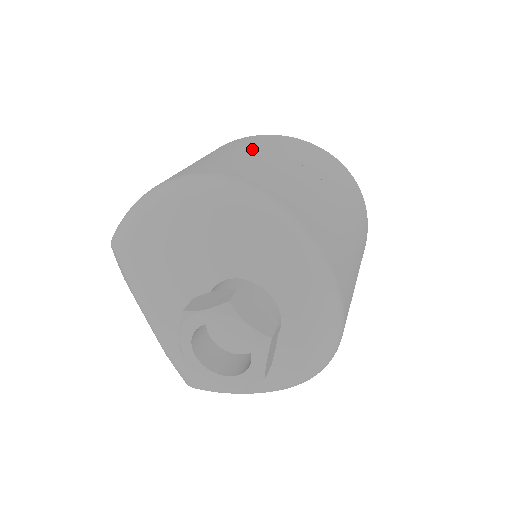
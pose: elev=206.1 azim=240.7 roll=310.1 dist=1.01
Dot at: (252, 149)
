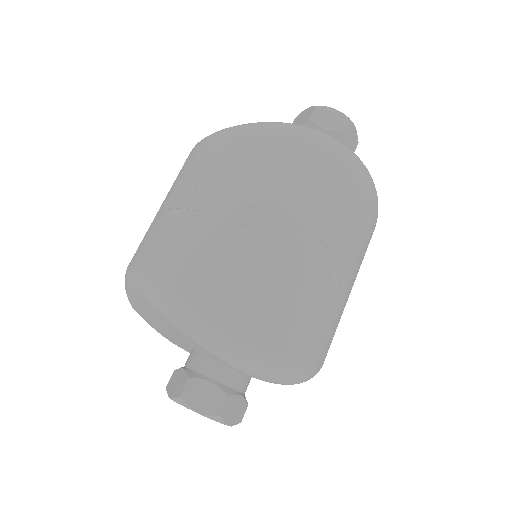
Dot at: (192, 191)
